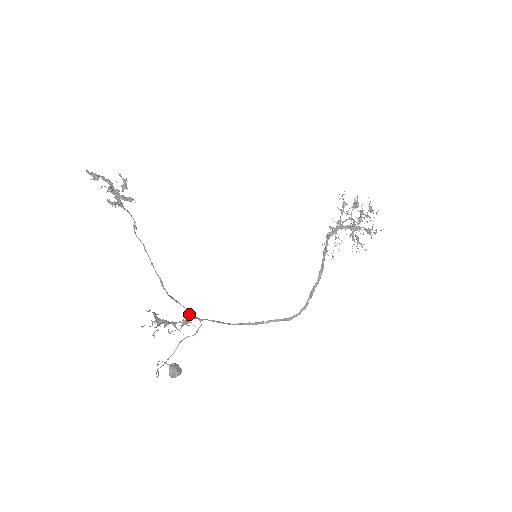
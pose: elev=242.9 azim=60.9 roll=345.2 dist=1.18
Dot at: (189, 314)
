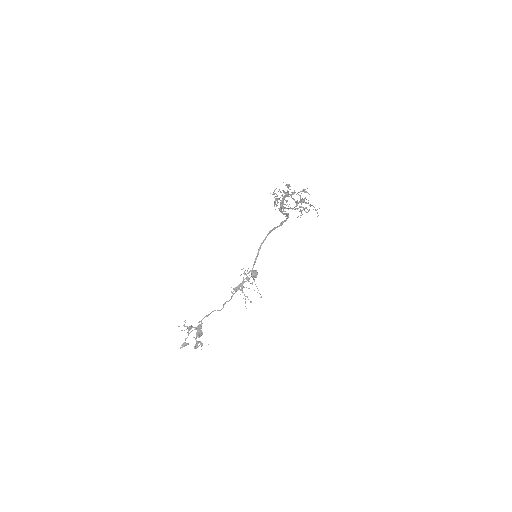
Dot at: (244, 274)
